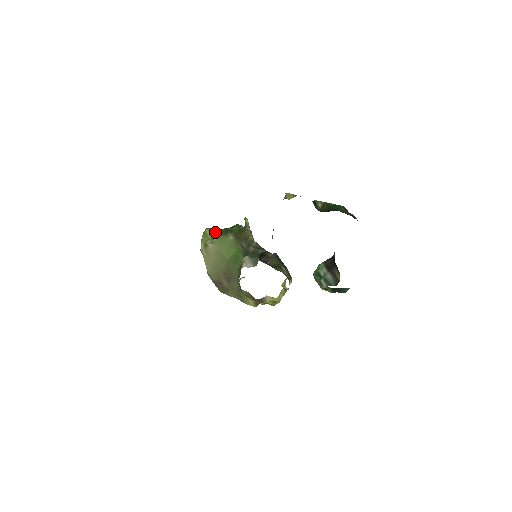
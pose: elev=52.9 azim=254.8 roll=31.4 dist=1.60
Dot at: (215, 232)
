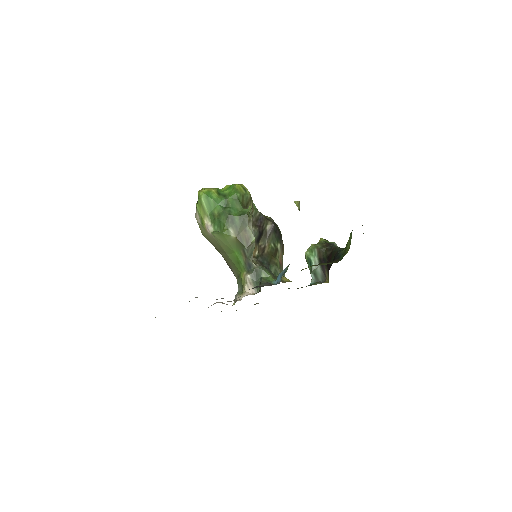
Dot at: (212, 206)
